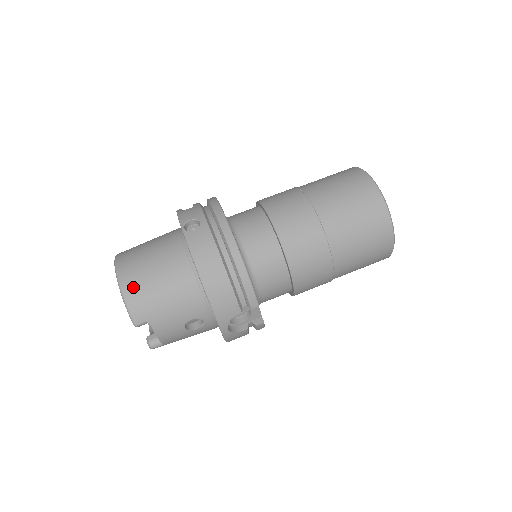
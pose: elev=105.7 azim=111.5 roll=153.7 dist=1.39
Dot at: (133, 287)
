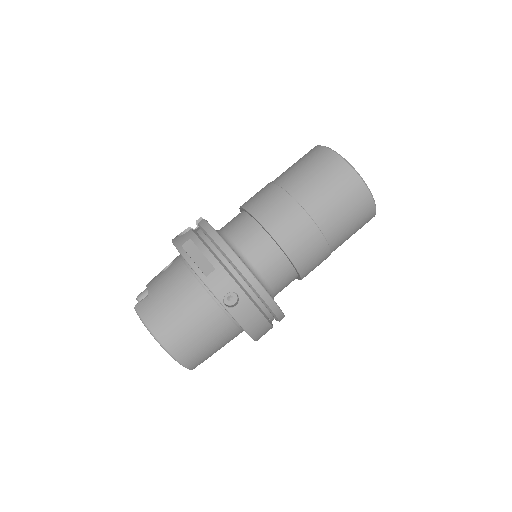
Dot at: (188, 356)
